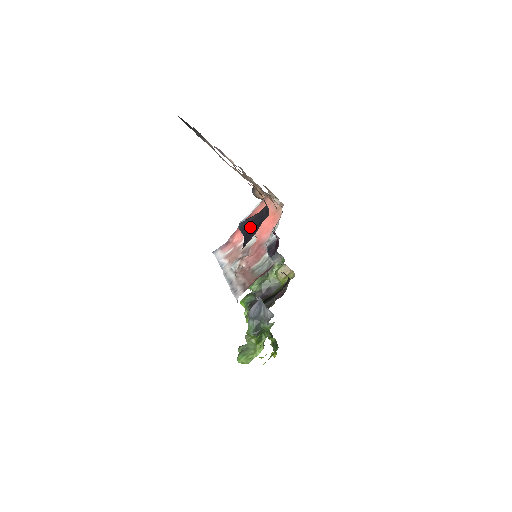
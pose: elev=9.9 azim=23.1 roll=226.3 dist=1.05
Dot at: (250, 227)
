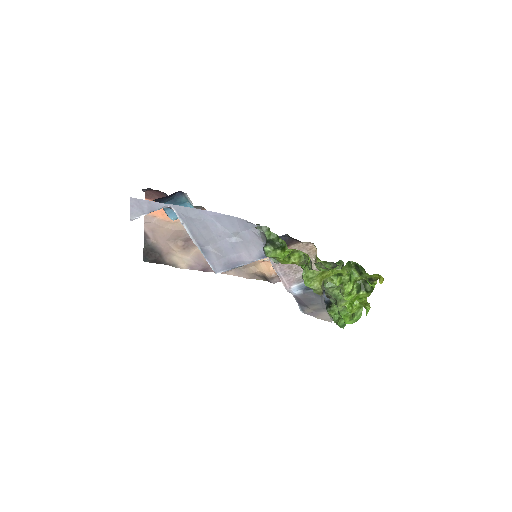
Dot at: occluded
